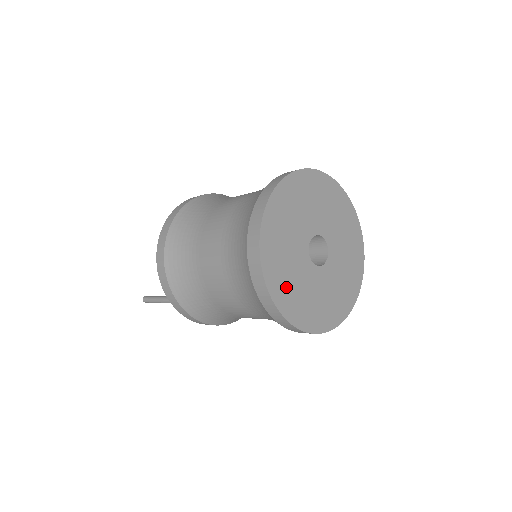
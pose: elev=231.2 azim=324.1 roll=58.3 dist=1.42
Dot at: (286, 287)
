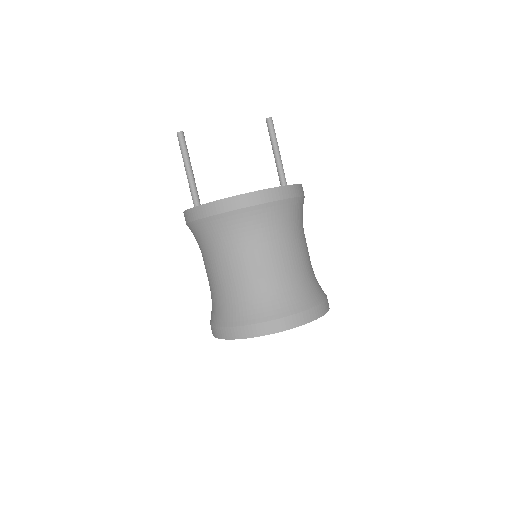
Dot at: occluded
